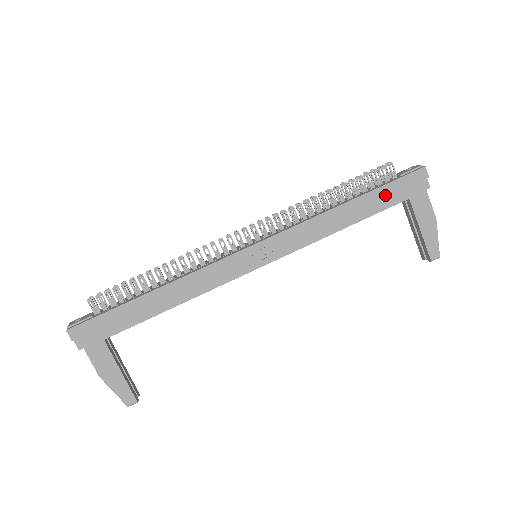
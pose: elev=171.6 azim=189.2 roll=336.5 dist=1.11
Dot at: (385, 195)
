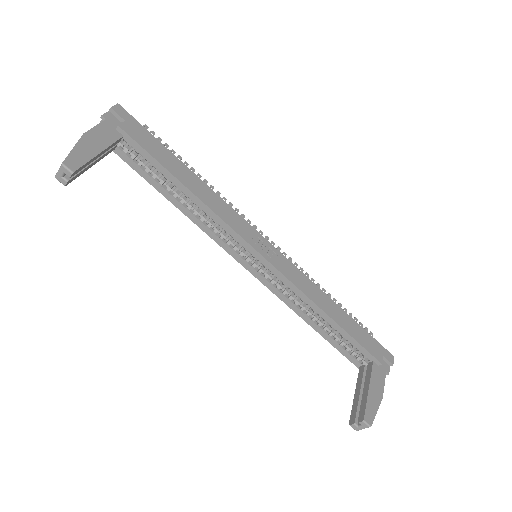
Dot at: (362, 335)
